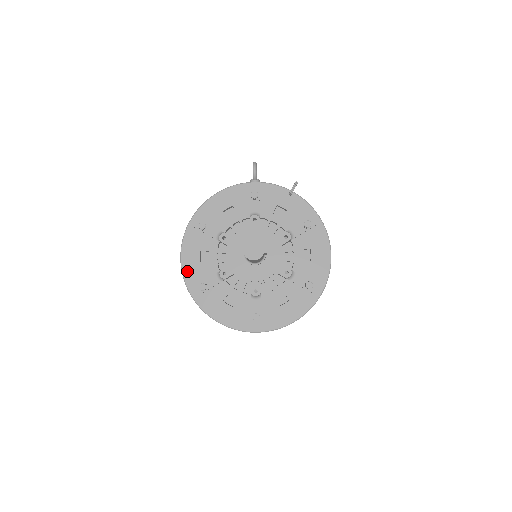
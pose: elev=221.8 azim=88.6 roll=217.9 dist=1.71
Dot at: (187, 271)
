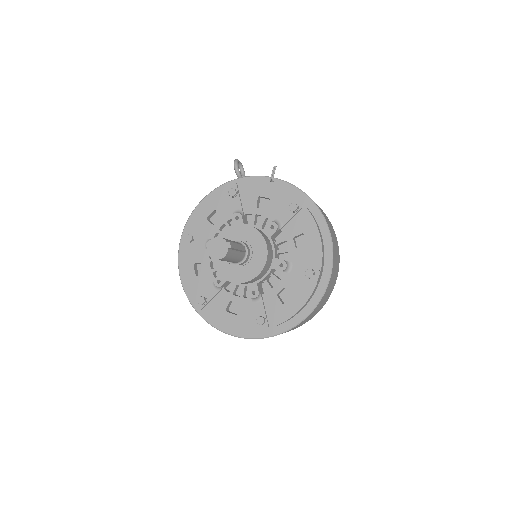
Dot at: occluded
